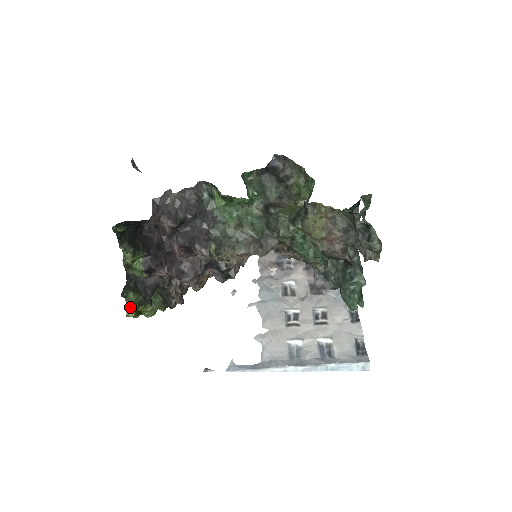
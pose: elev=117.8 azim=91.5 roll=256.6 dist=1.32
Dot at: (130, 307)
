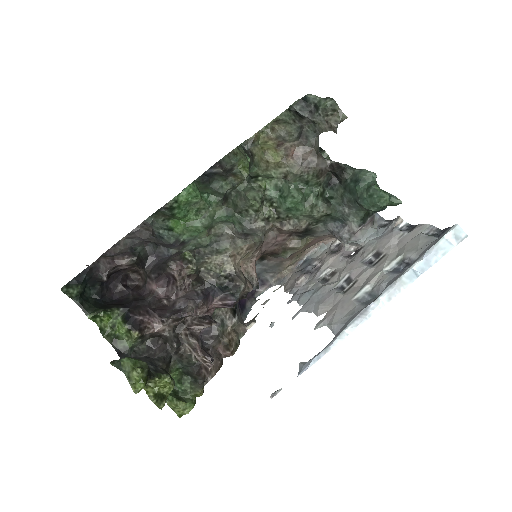
Dot at: (133, 378)
